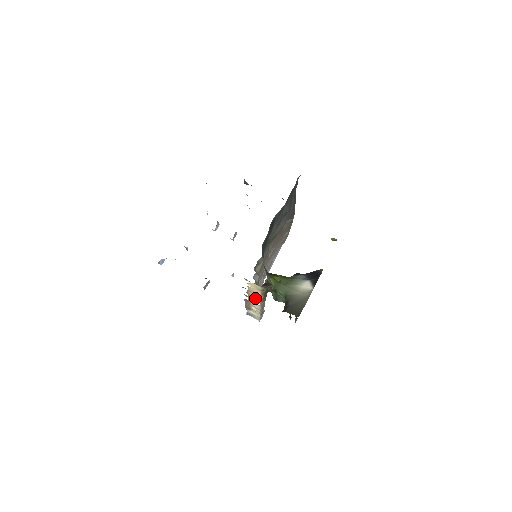
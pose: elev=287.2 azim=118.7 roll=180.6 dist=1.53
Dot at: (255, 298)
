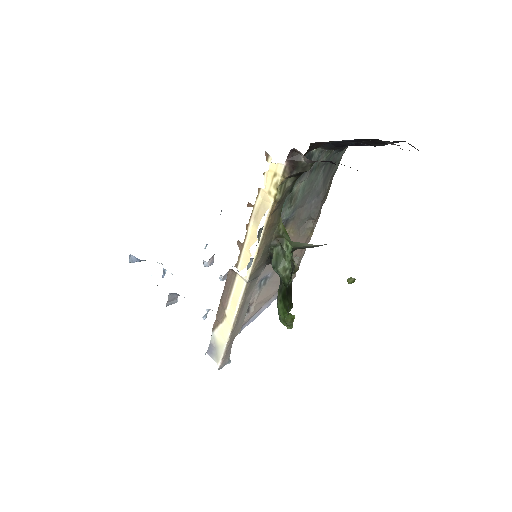
Dot at: (253, 241)
